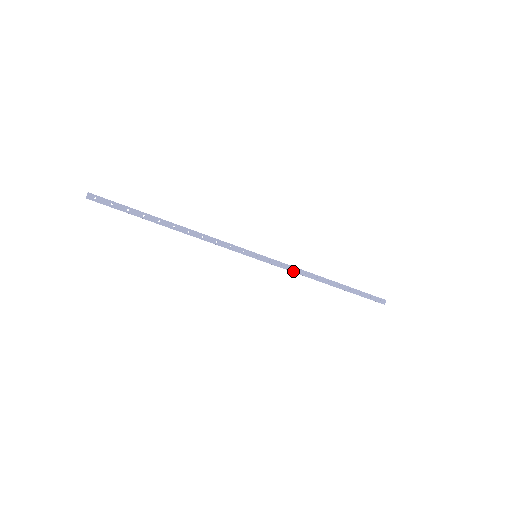
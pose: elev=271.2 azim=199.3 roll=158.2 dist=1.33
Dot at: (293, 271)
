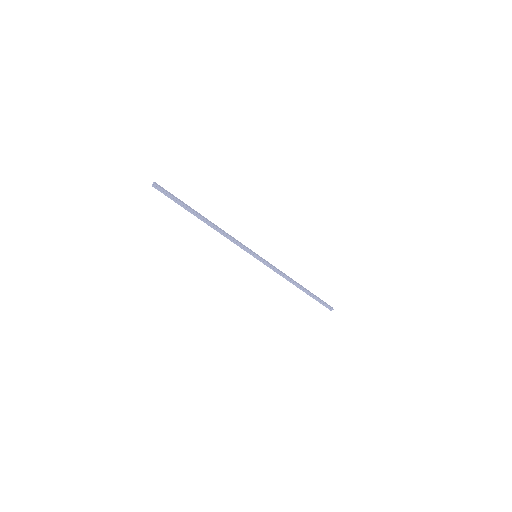
Dot at: (279, 271)
